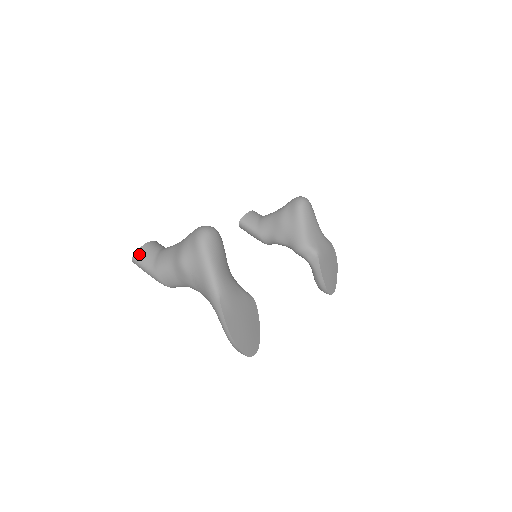
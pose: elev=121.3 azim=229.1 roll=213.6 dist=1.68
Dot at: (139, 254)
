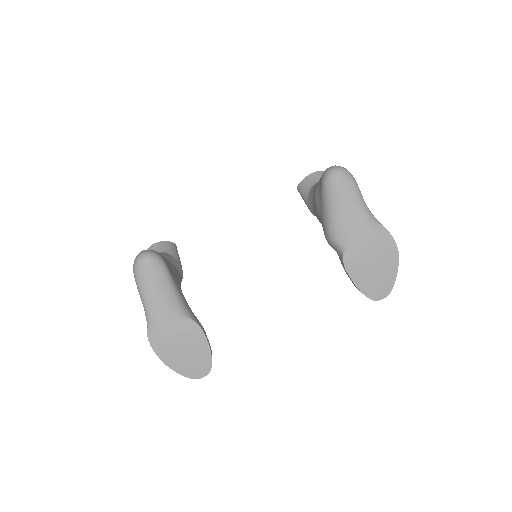
Dot at: occluded
